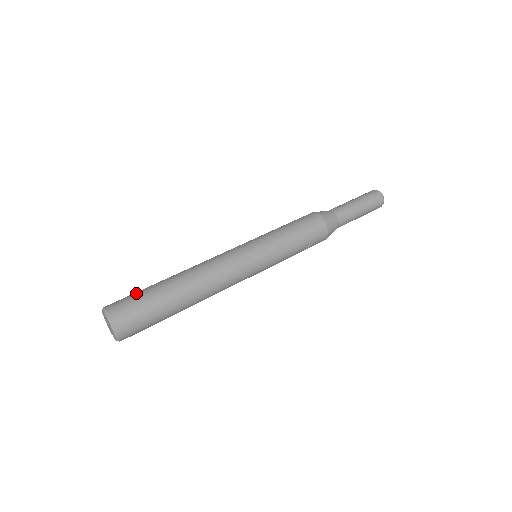
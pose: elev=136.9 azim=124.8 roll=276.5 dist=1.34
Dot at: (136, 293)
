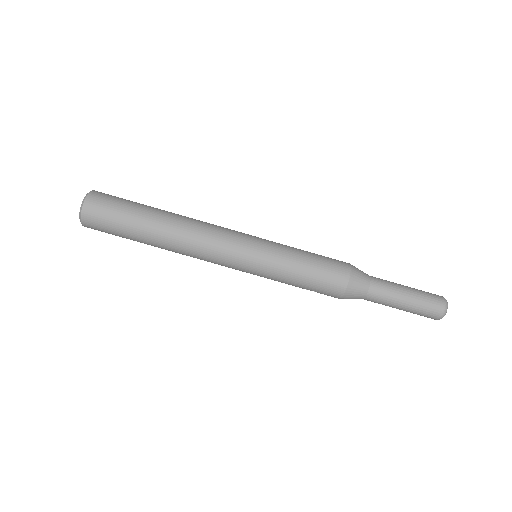
Dot at: (120, 205)
